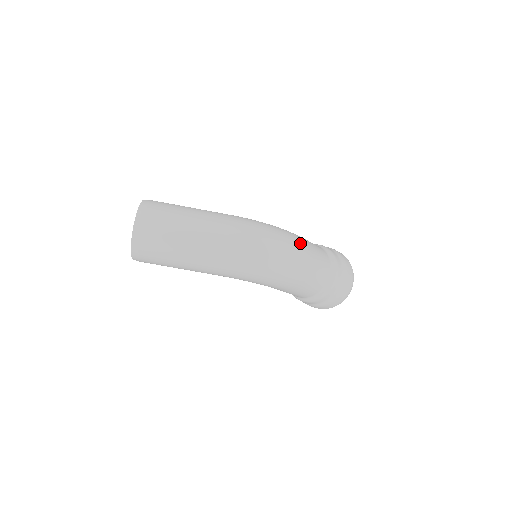
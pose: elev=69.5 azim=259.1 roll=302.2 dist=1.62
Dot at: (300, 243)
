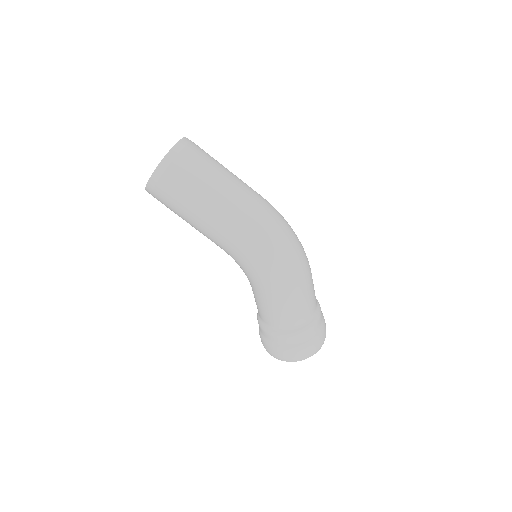
Dot at: (307, 258)
